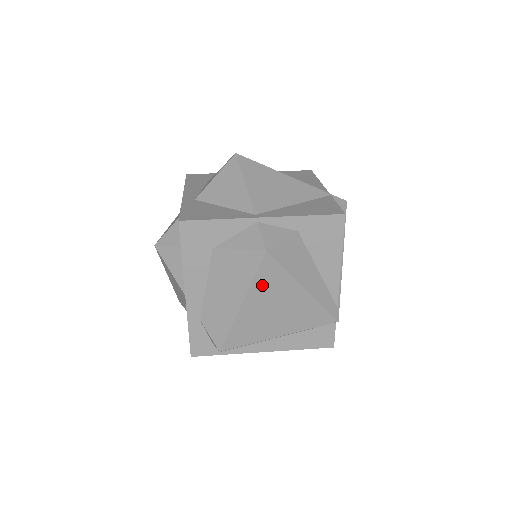
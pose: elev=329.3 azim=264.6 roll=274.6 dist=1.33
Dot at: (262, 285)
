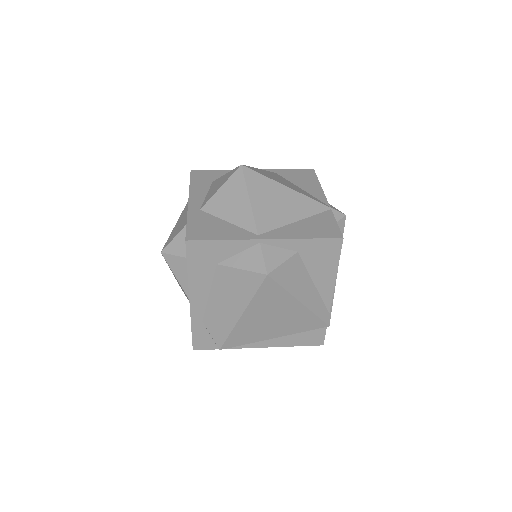
Dot at: (261, 300)
